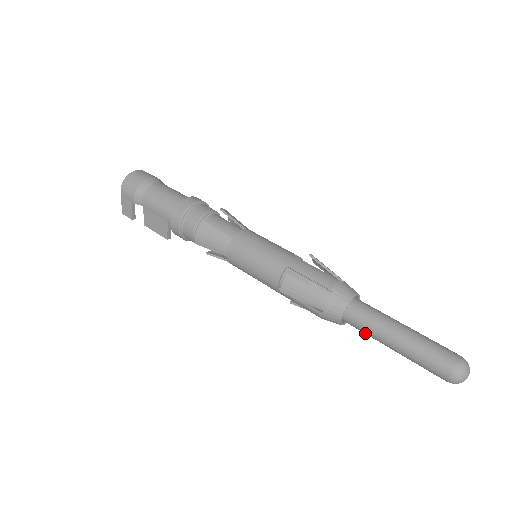
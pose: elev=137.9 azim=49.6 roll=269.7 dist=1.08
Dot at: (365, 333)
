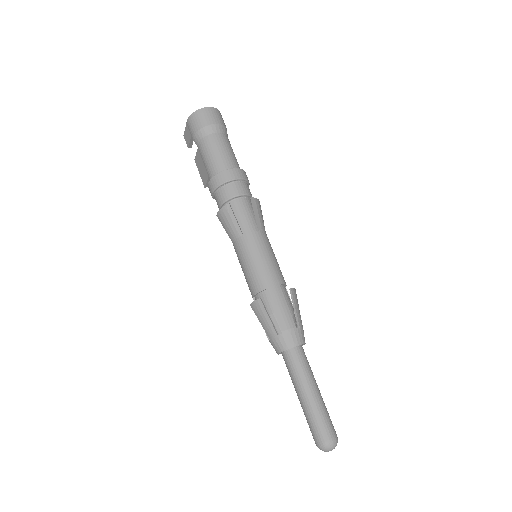
Dot at: (289, 373)
